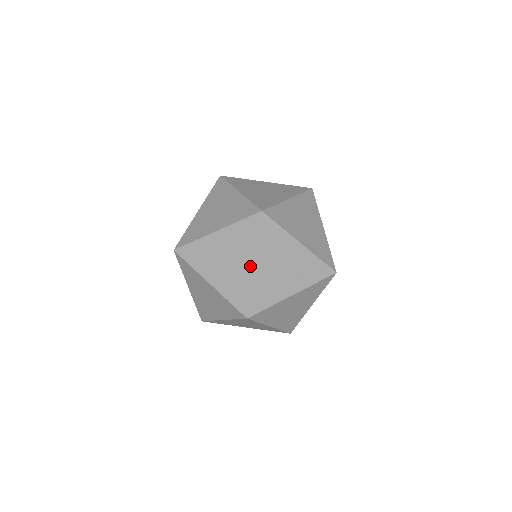
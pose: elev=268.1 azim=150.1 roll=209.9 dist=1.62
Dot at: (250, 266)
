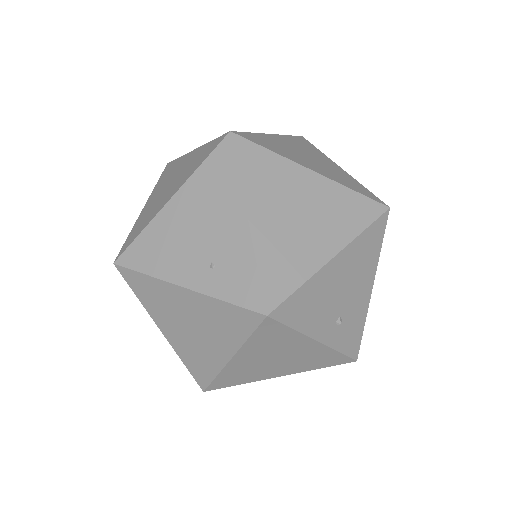
Dot at: (168, 199)
